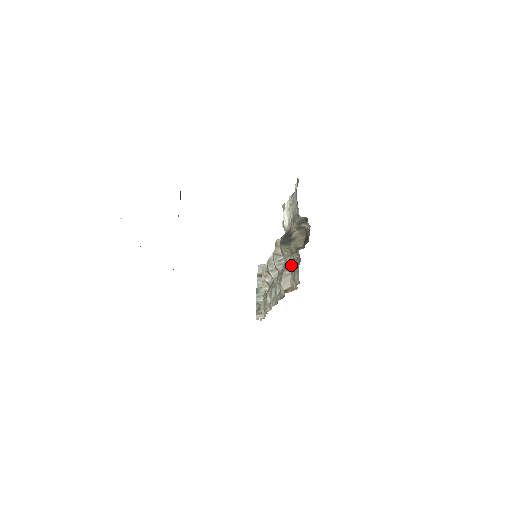
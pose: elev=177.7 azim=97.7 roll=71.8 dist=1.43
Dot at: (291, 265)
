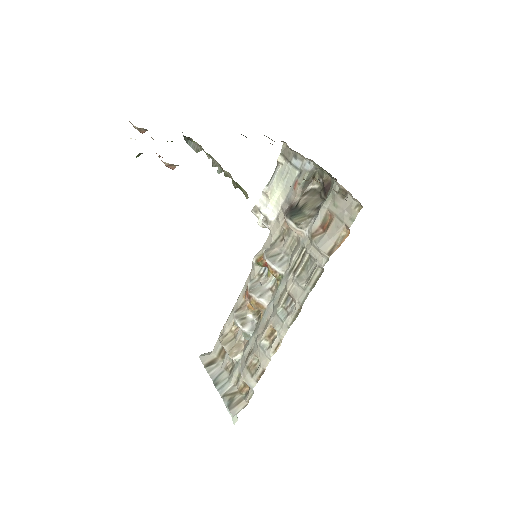
Dot at: (318, 228)
